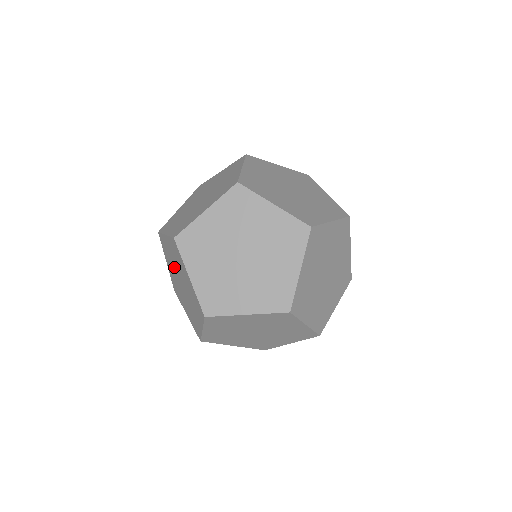
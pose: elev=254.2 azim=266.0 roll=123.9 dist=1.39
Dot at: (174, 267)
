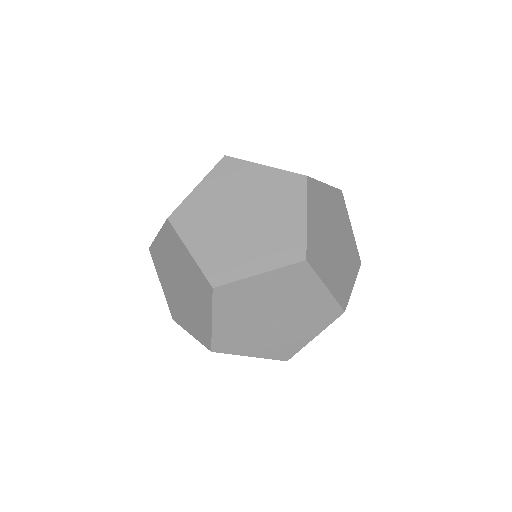
Dot at: (170, 272)
